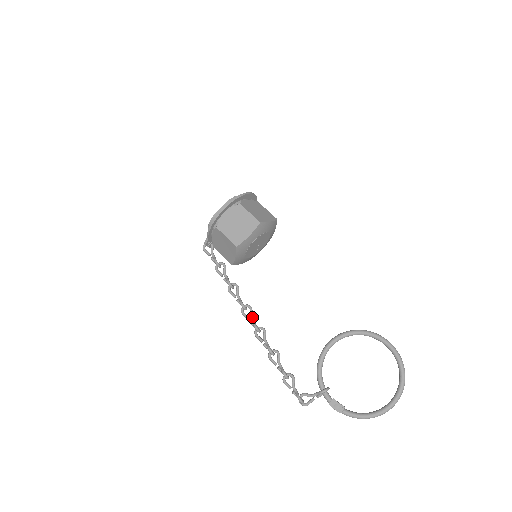
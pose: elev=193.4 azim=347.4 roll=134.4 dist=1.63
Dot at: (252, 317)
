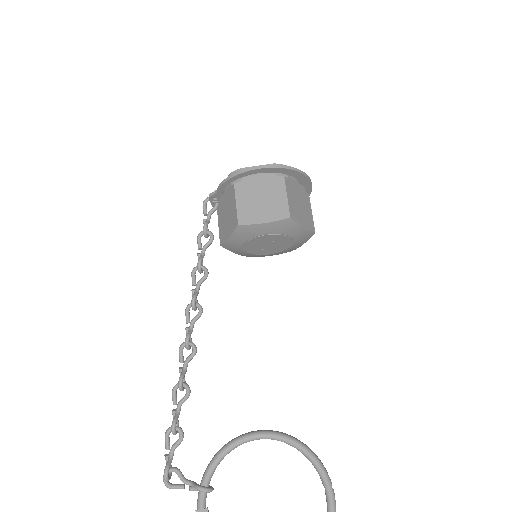
Dot at: occluded
